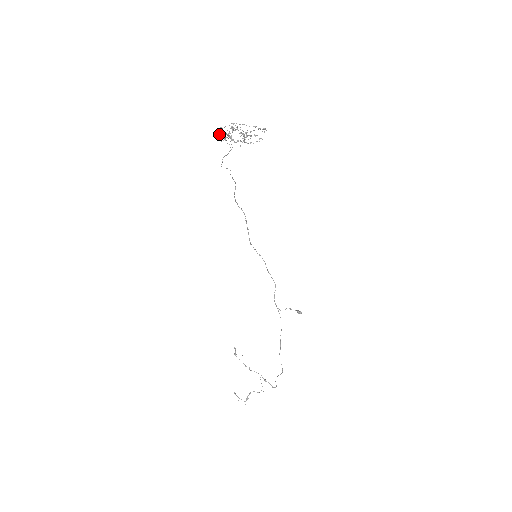
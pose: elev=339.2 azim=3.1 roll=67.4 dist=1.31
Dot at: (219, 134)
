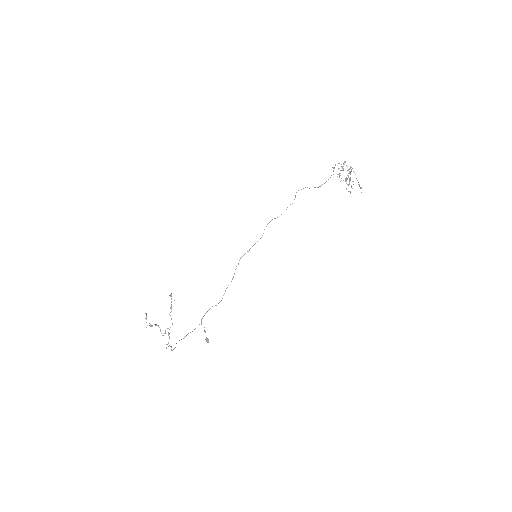
Dot at: occluded
